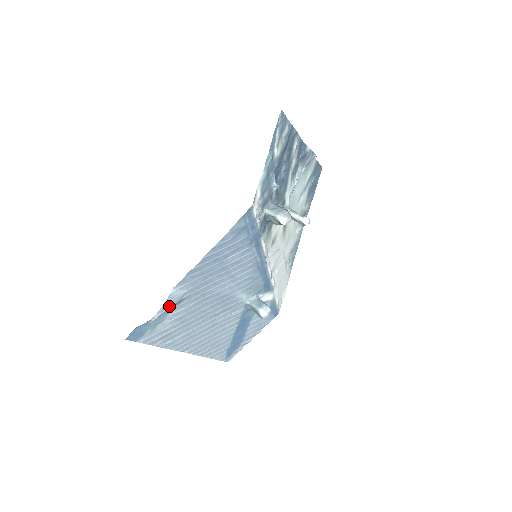
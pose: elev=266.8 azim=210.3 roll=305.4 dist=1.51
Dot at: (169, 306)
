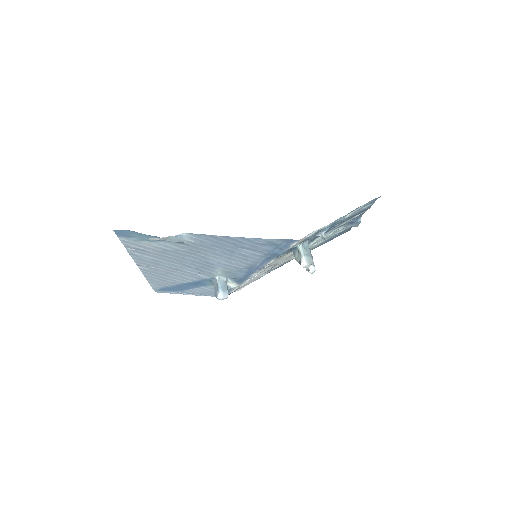
Dot at: (170, 240)
